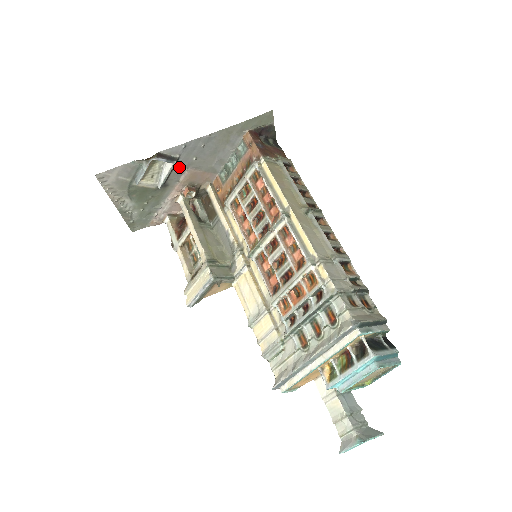
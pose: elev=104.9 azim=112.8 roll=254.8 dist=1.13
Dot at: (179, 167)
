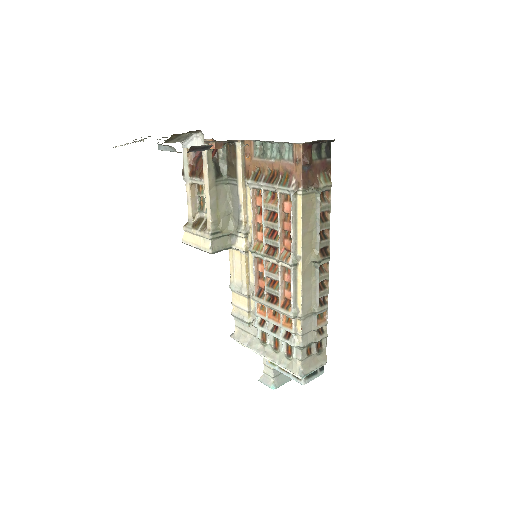
Dot at: occluded
